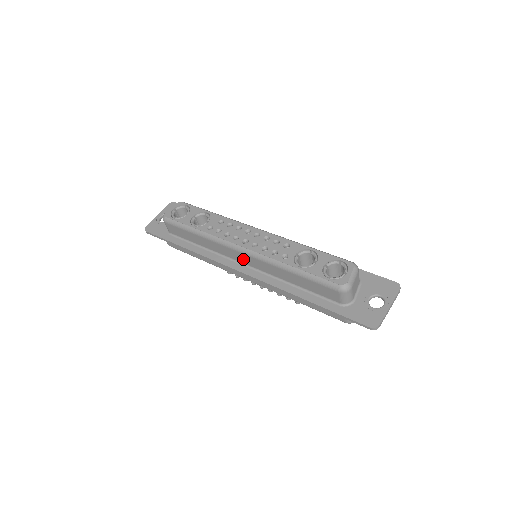
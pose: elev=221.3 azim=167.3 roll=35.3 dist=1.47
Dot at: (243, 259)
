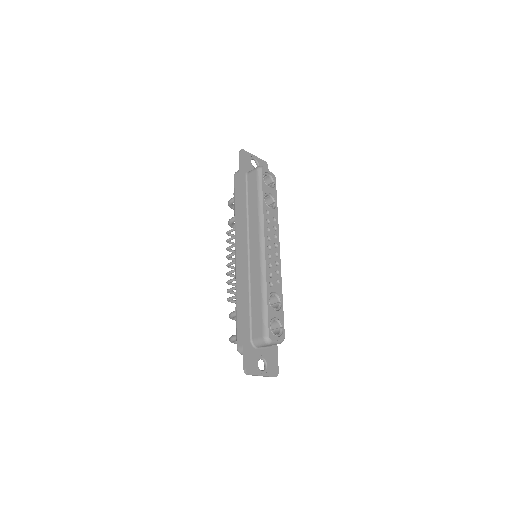
Dot at: (254, 249)
